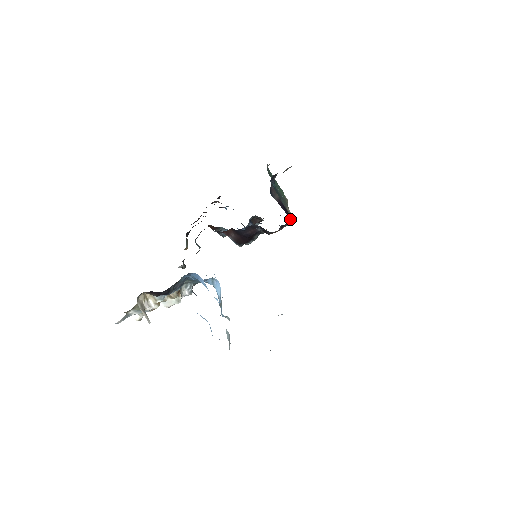
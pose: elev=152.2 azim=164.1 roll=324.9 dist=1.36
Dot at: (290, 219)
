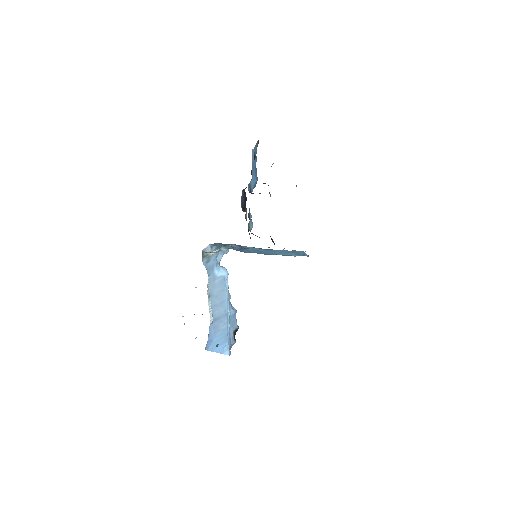
Dot at: occluded
